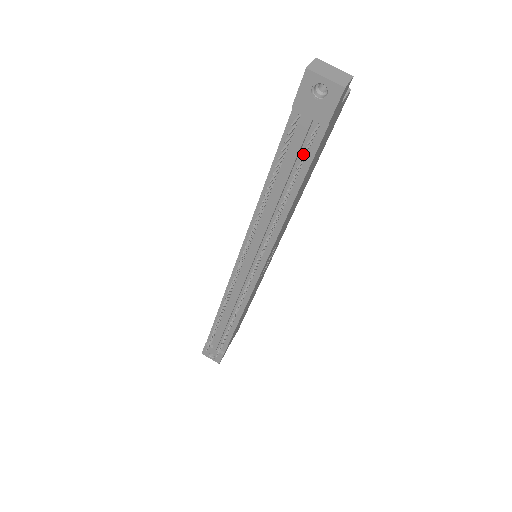
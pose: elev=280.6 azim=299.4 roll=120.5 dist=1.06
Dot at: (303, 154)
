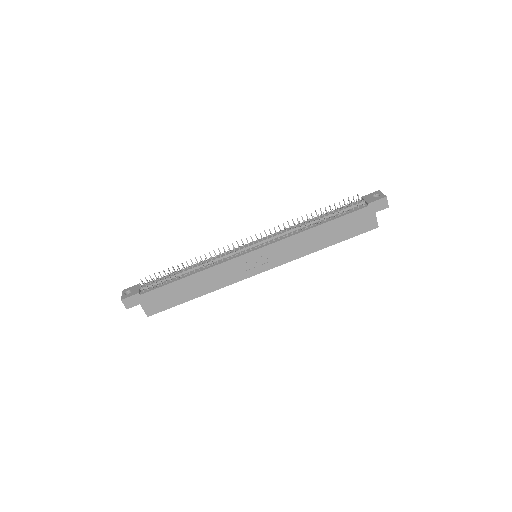
Dot at: (346, 212)
